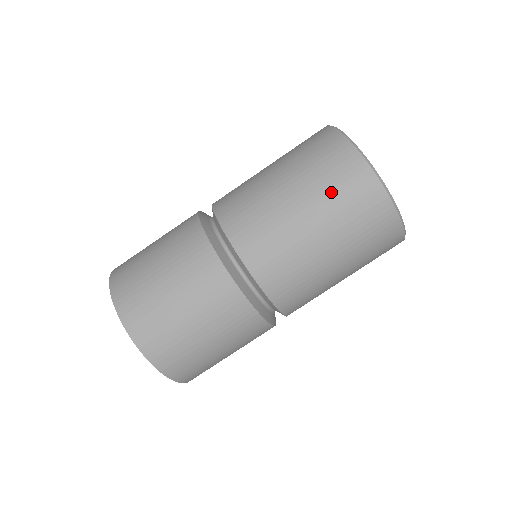
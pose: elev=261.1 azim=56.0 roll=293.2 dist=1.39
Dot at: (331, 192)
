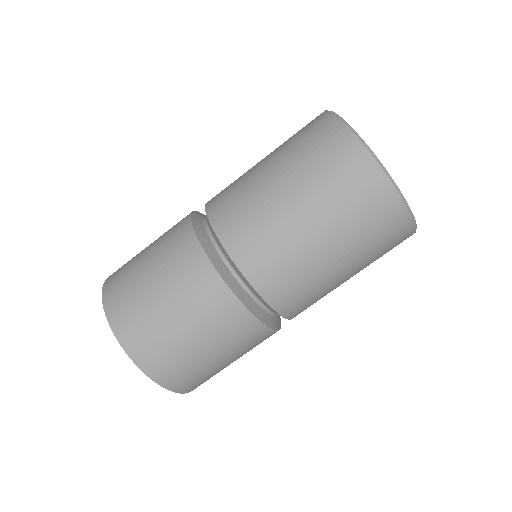
Dot at: (313, 165)
